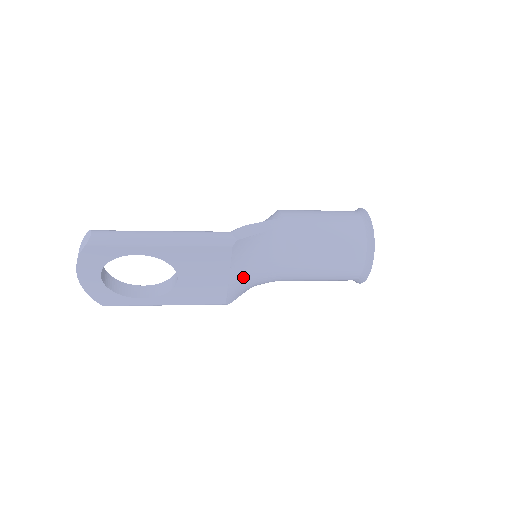
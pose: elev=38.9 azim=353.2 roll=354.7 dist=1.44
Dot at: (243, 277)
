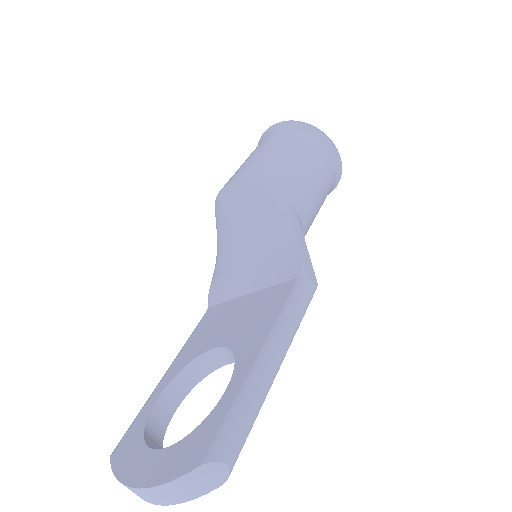
Dot at: occluded
